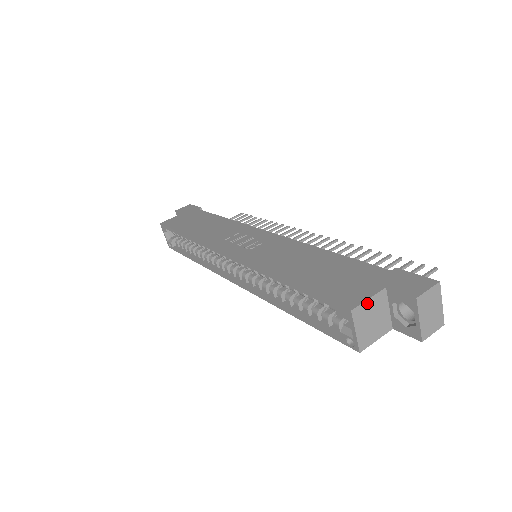
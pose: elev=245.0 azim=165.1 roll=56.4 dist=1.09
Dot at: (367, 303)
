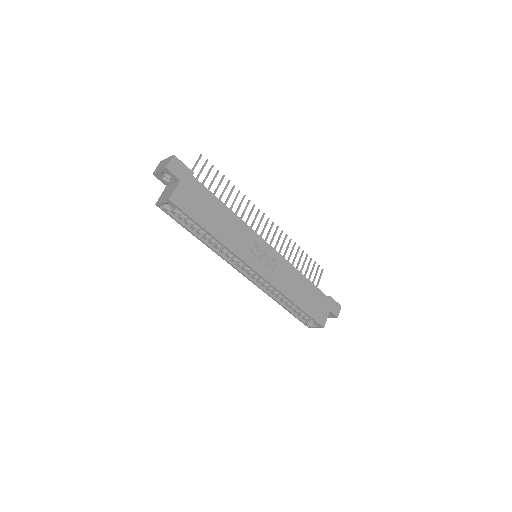
Dot at: (325, 321)
